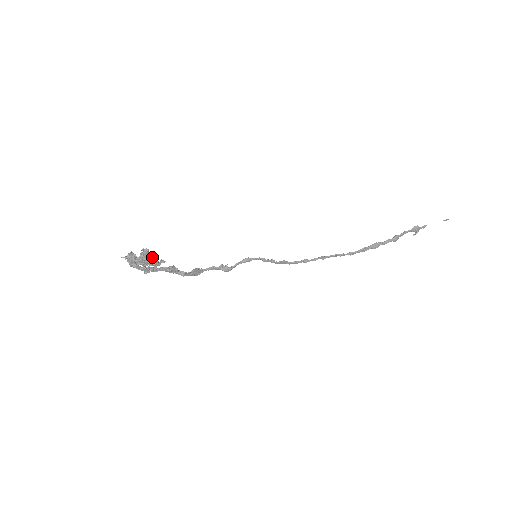
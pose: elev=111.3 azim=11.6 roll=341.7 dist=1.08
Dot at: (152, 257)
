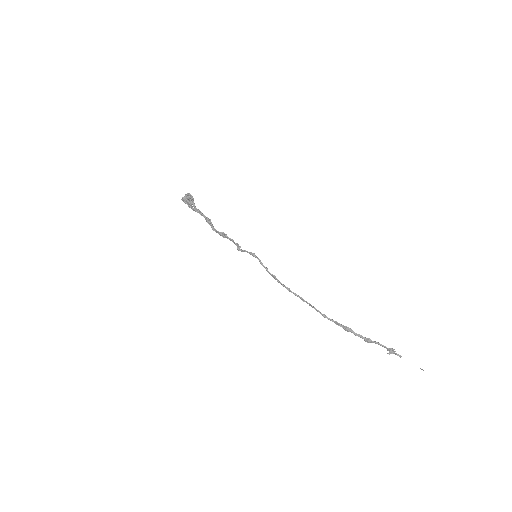
Dot at: (191, 203)
